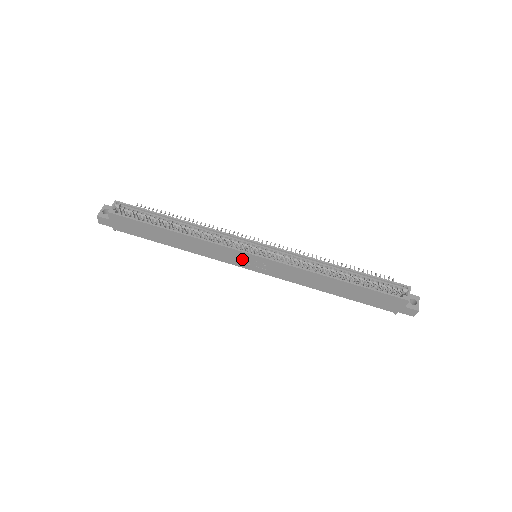
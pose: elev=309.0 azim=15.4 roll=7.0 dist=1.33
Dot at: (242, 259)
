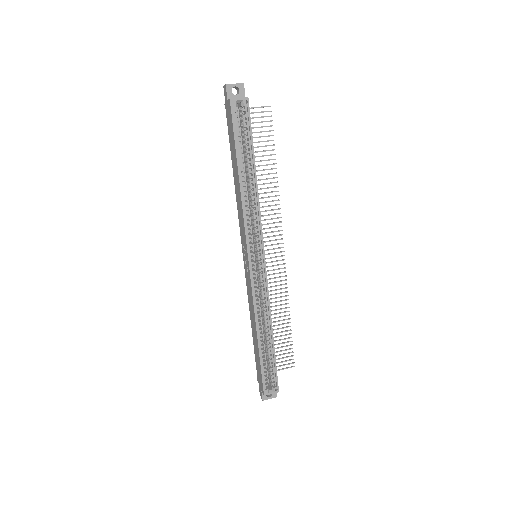
Dot at: (245, 247)
